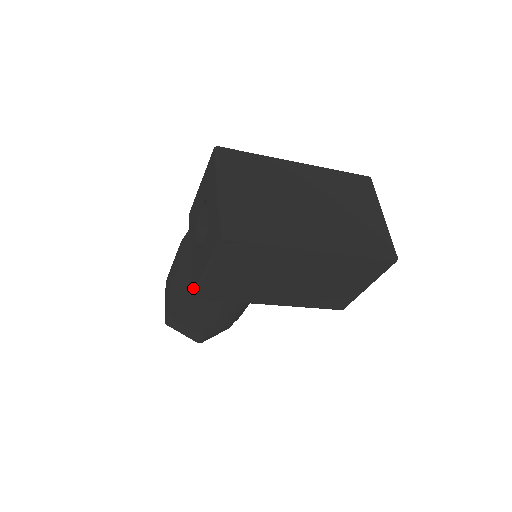
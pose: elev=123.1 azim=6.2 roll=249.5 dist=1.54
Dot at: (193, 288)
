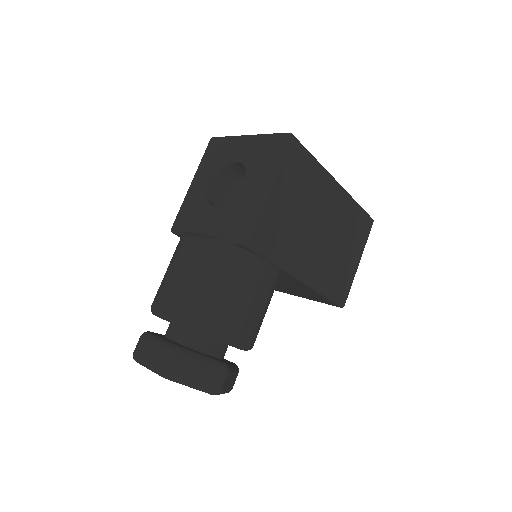
Dot at: (246, 229)
